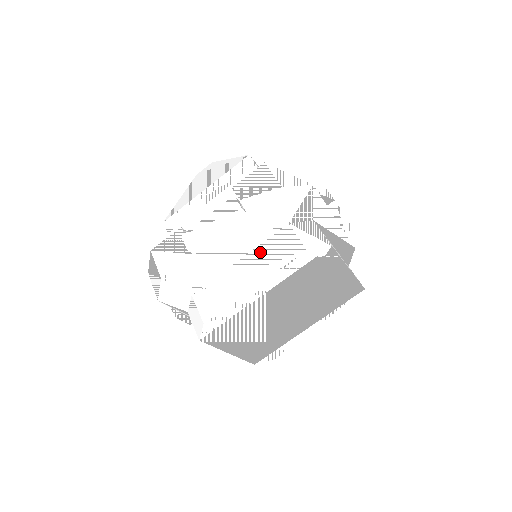
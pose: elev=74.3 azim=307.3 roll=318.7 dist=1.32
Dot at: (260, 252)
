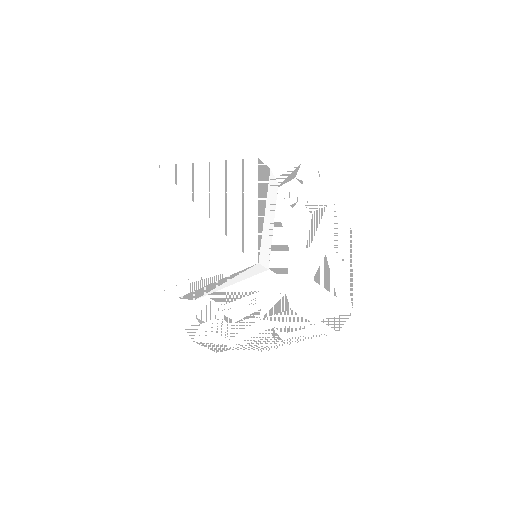
Dot at: (296, 331)
